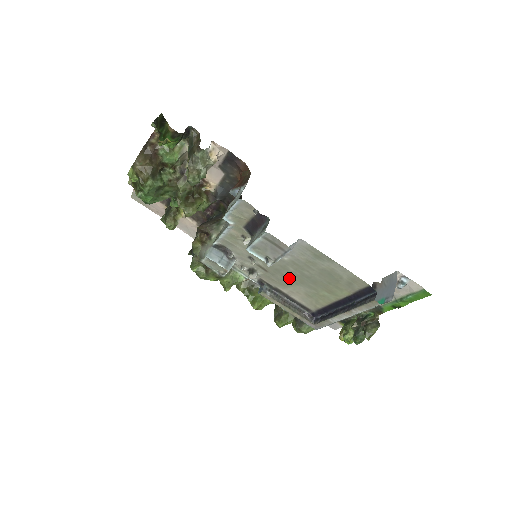
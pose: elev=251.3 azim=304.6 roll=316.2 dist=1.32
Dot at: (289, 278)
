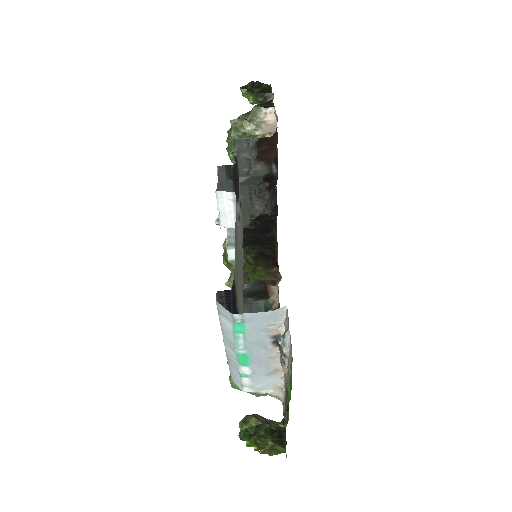
Dot at: occluded
